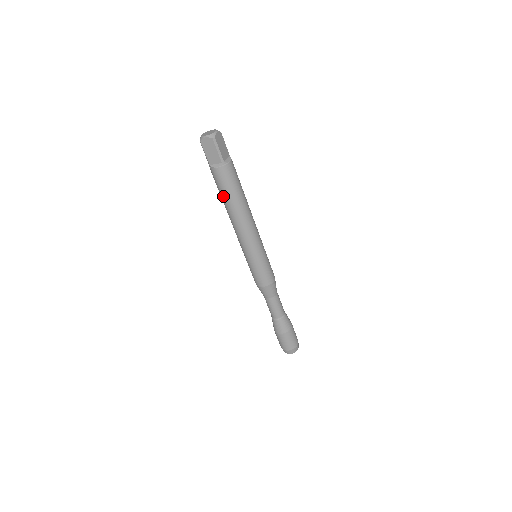
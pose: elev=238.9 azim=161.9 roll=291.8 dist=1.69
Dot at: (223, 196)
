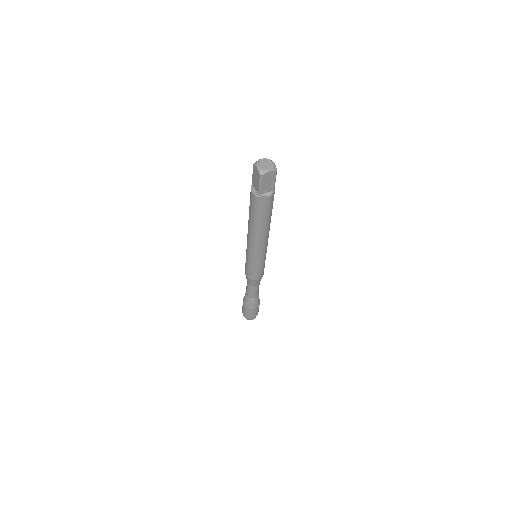
Dot at: (249, 210)
